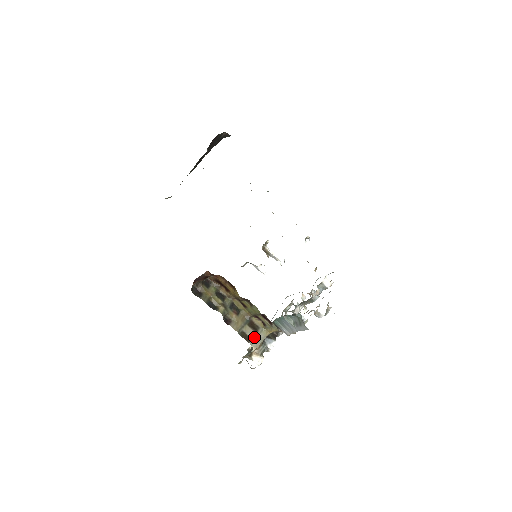
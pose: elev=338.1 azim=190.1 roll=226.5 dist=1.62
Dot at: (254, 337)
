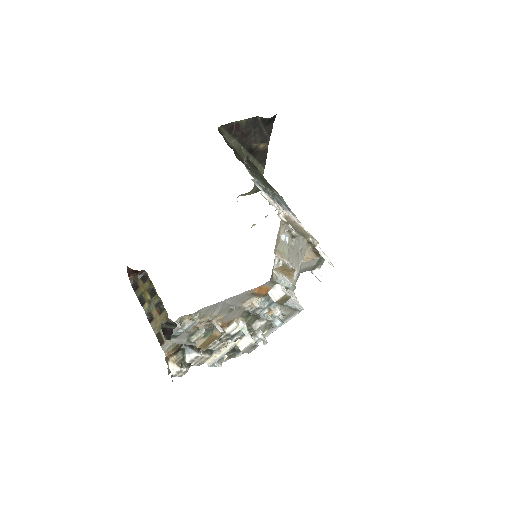
Dot at: (167, 341)
